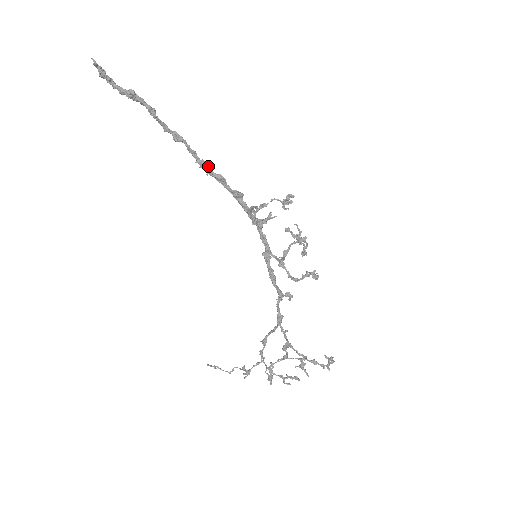
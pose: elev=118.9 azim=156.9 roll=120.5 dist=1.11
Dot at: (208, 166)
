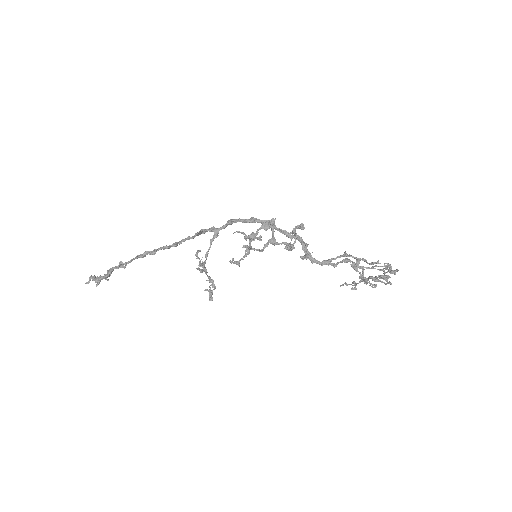
Dot at: (168, 247)
